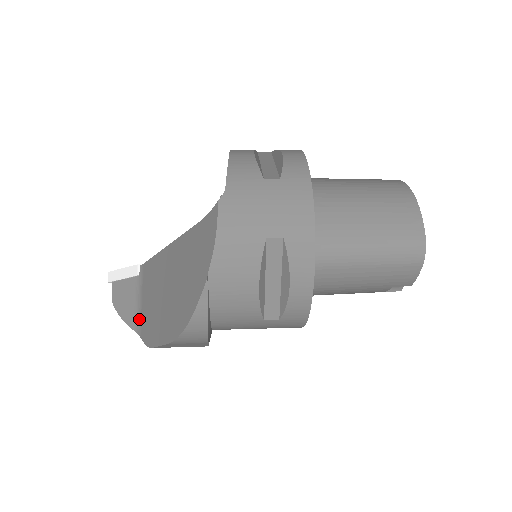
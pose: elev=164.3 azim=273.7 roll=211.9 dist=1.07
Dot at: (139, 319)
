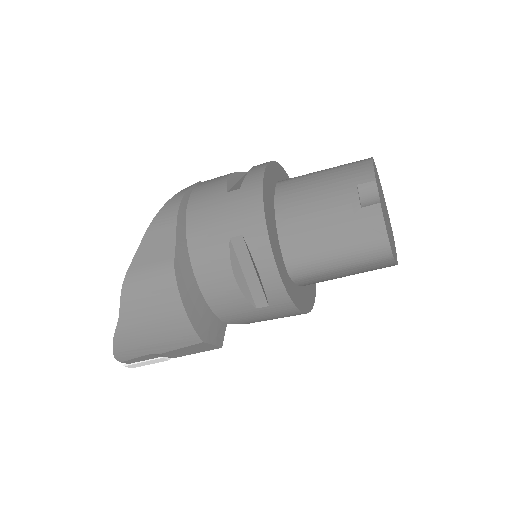
Dot at: occluded
